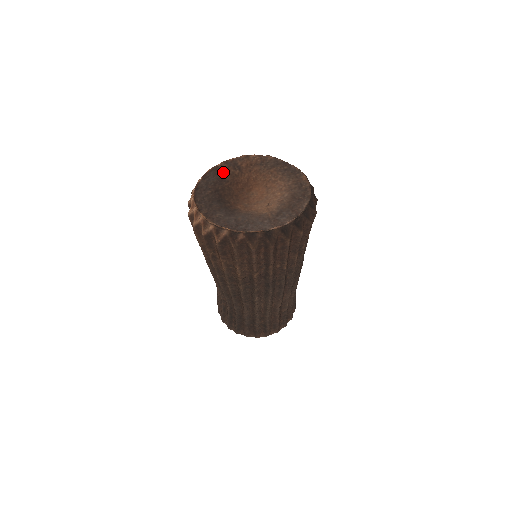
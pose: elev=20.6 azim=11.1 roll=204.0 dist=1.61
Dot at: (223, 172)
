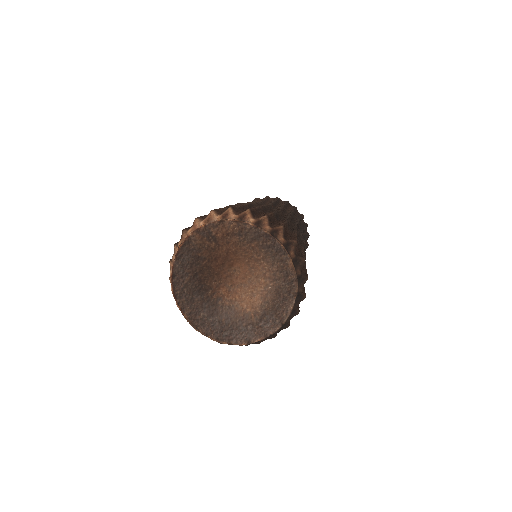
Dot at: (197, 247)
